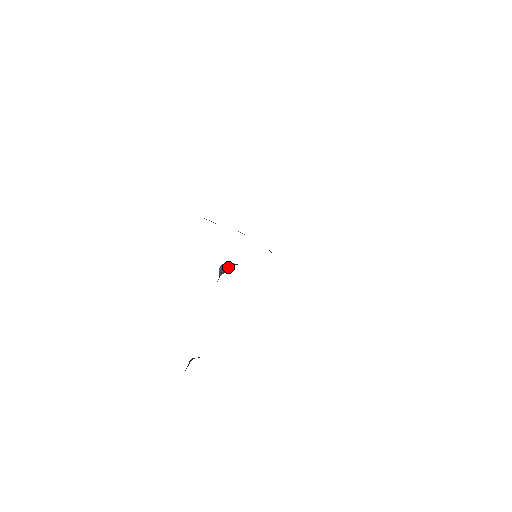
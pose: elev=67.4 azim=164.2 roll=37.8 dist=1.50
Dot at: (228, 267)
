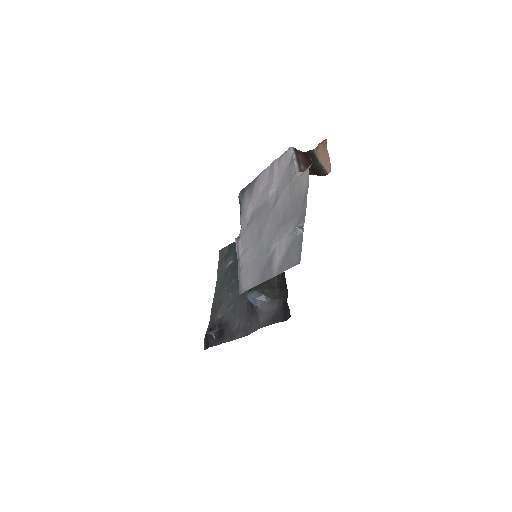
Dot at: (263, 300)
